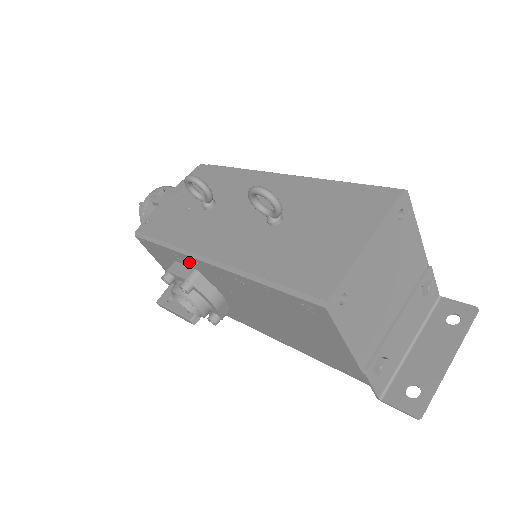
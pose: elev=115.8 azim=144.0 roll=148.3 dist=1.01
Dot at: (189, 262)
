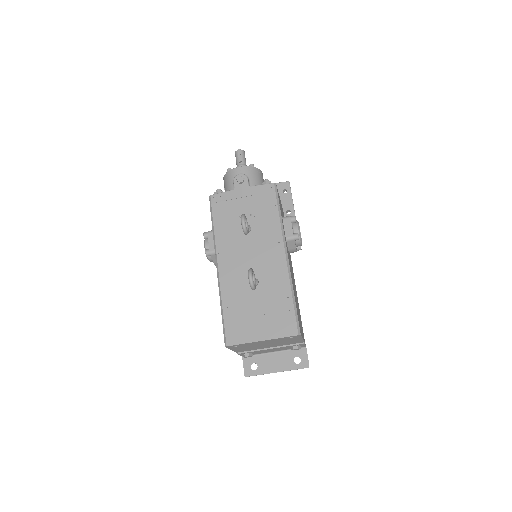
Dot at: occluded
